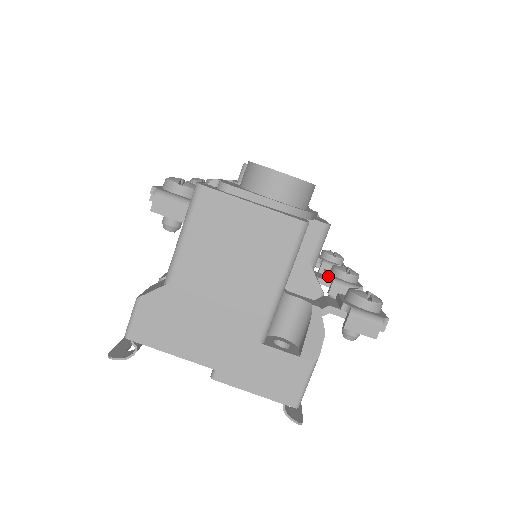
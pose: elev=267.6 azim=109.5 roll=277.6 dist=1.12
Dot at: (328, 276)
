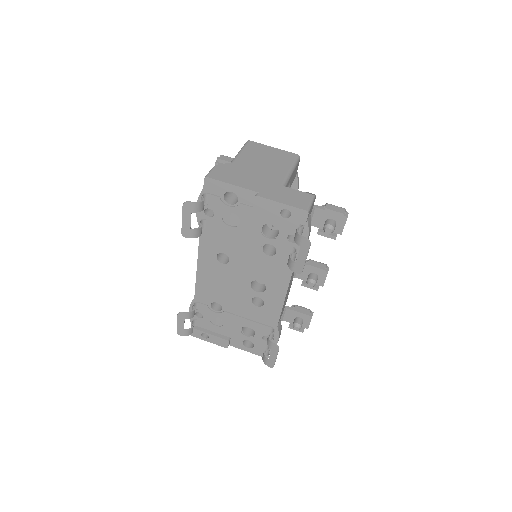
Dot at: occluded
